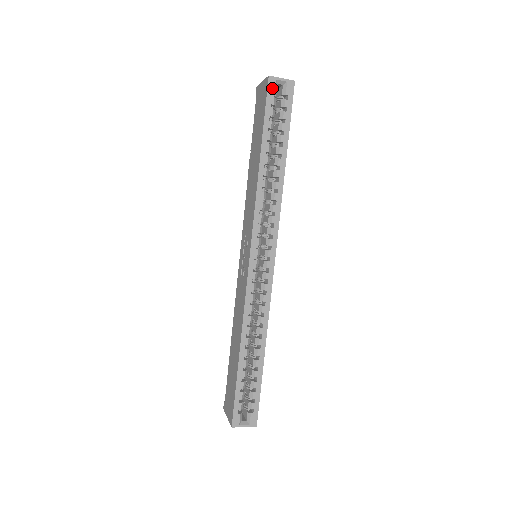
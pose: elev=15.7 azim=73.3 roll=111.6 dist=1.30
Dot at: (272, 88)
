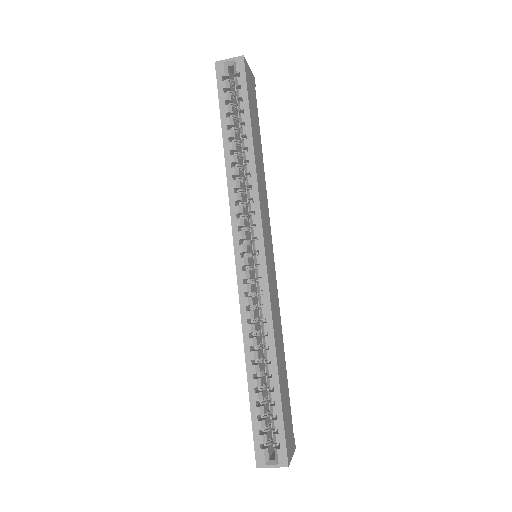
Dot at: (221, 72)
